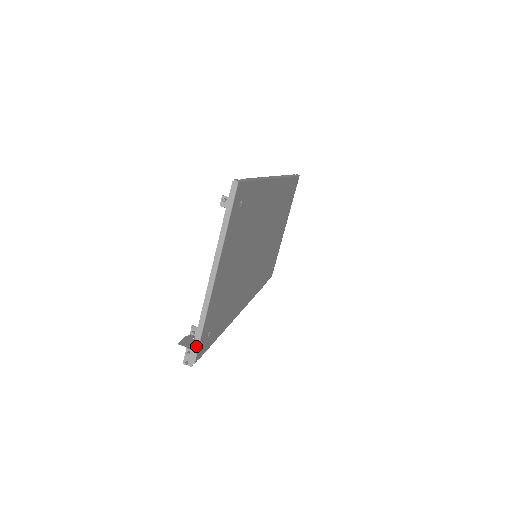
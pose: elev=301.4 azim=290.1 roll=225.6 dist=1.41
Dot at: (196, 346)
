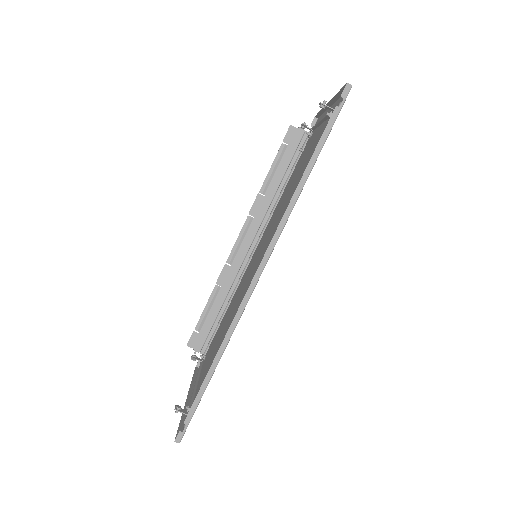
Dot at: (196, 373)
